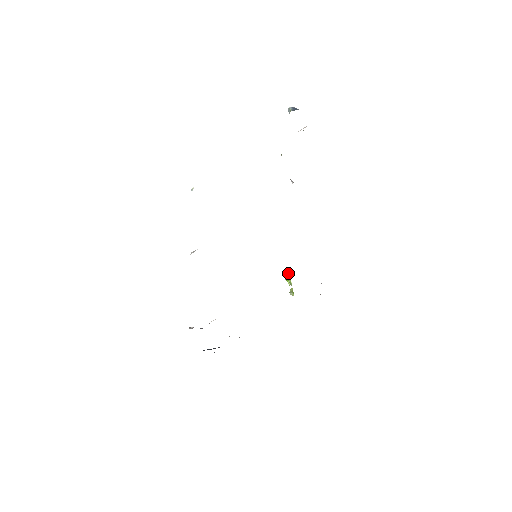
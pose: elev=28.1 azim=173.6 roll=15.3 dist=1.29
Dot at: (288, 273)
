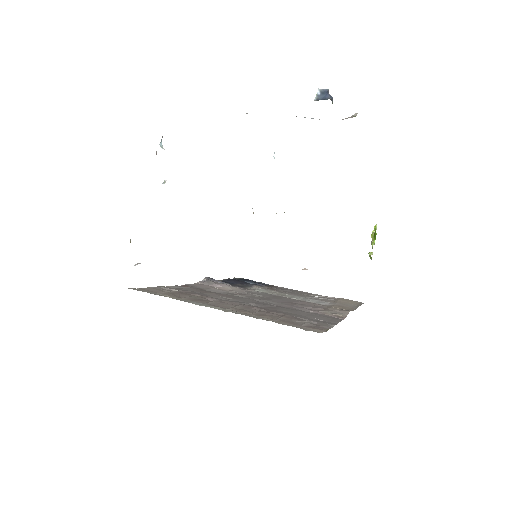
Dot at: (371, 235)
